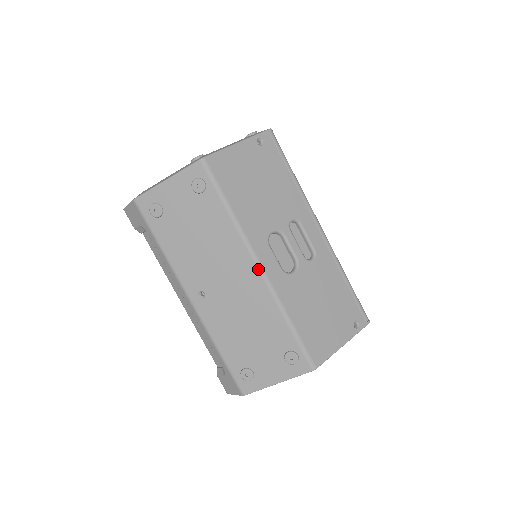
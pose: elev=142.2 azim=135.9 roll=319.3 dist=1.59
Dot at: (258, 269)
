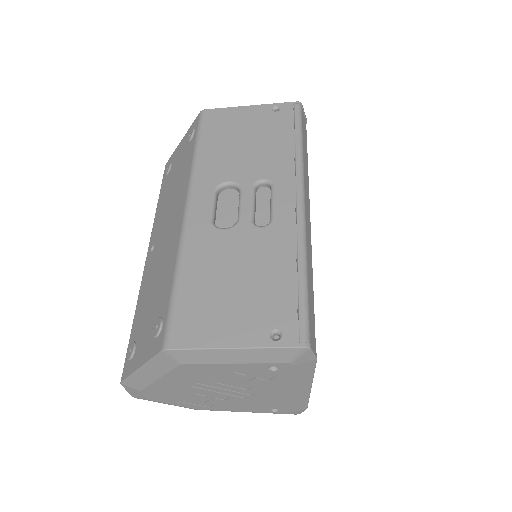
Dot at: (184, 209)
